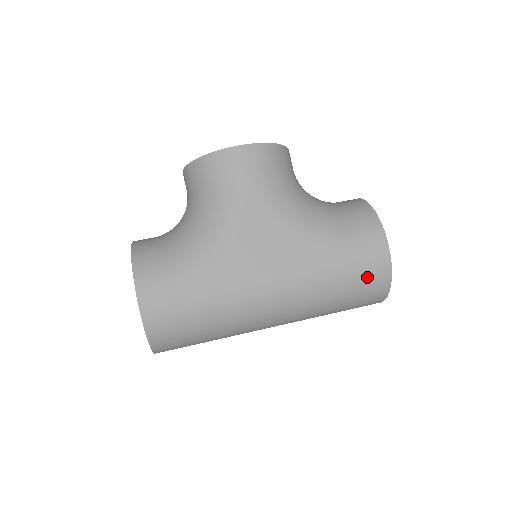
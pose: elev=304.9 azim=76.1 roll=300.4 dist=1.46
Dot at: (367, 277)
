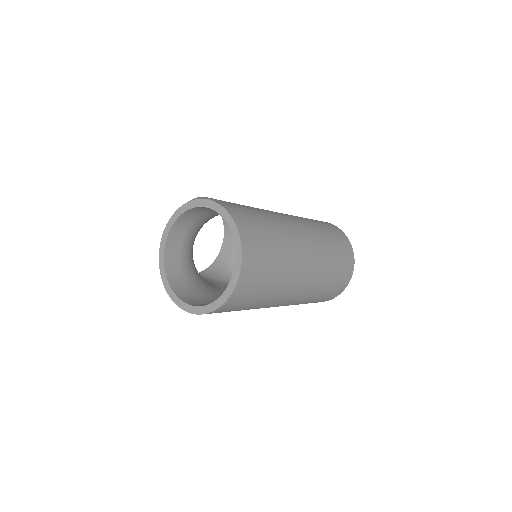
Dot at: (332, 229)
